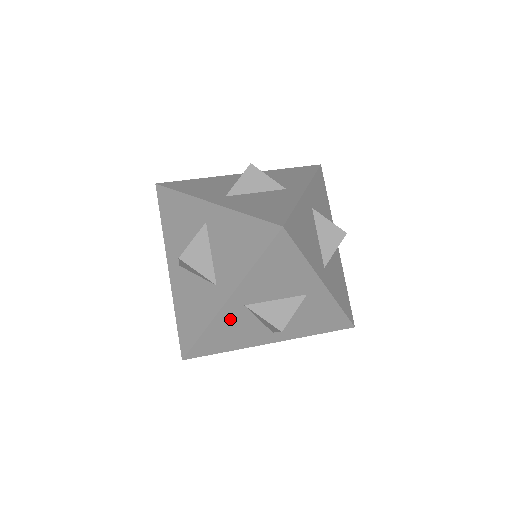
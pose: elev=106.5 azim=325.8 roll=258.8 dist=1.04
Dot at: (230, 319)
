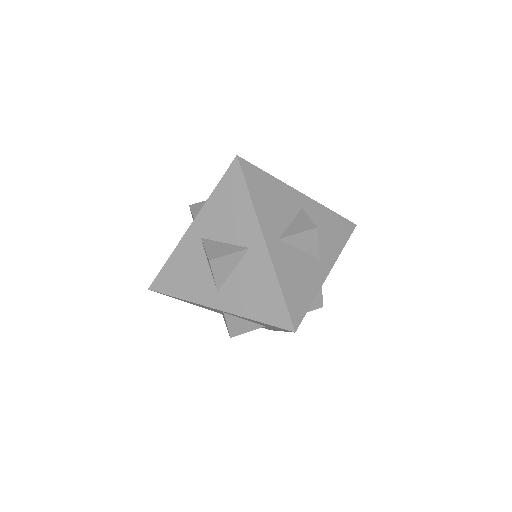
Dot at: (189, 252)
